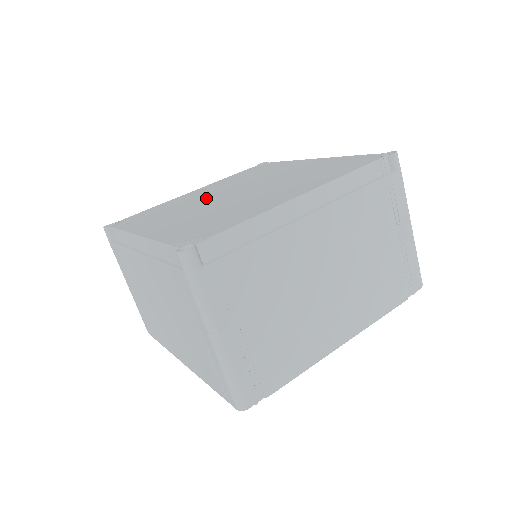
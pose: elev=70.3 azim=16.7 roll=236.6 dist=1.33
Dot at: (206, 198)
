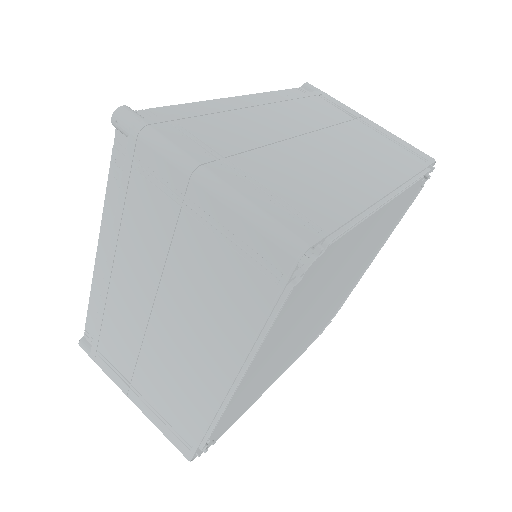
Dot at: occluded
